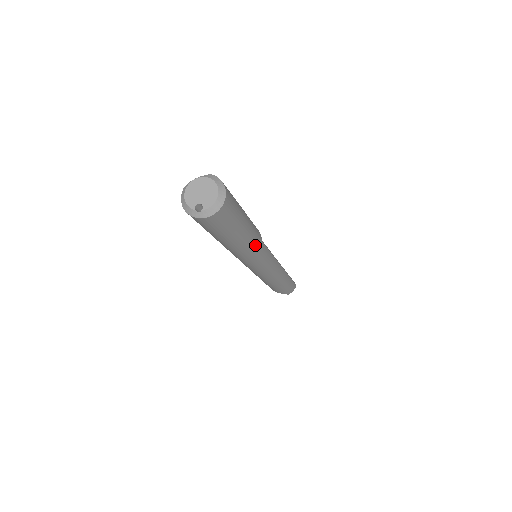
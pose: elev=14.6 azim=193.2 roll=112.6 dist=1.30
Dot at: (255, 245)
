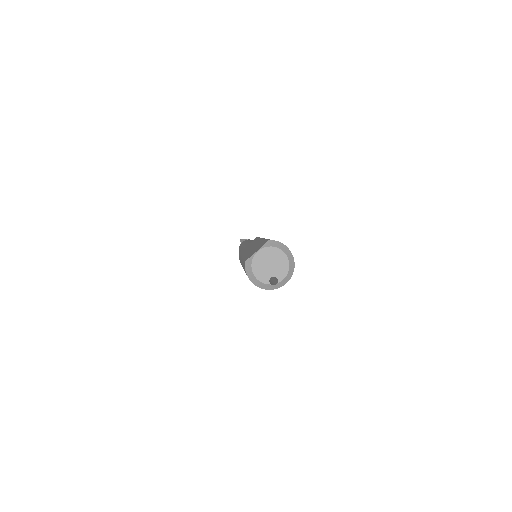
Dot at: occluded
